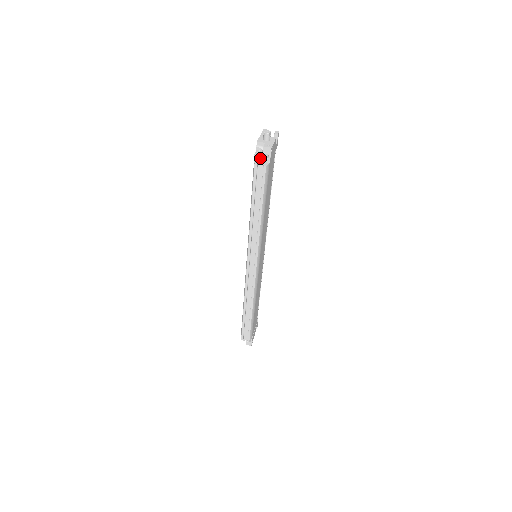
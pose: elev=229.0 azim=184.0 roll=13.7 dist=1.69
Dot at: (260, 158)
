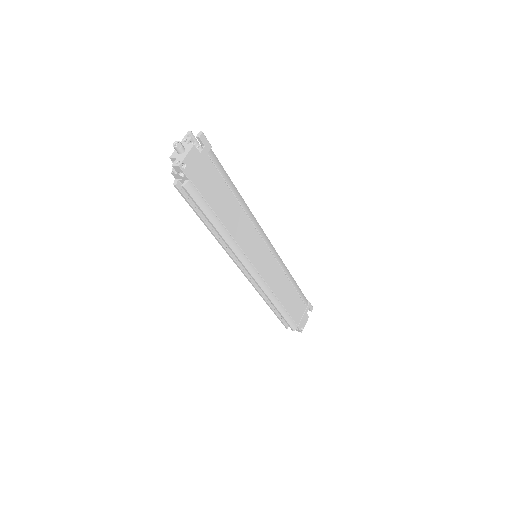
Dot at: (178, 176)
